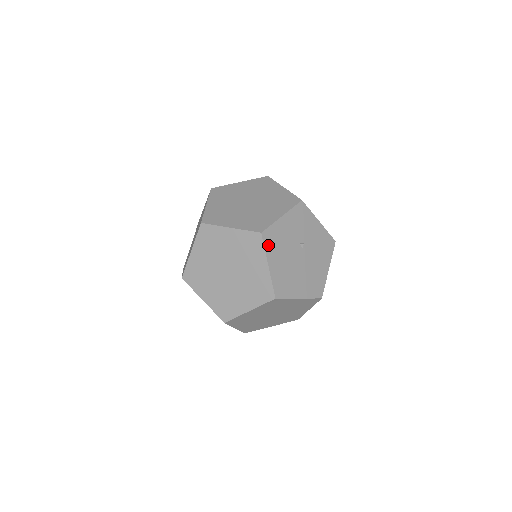
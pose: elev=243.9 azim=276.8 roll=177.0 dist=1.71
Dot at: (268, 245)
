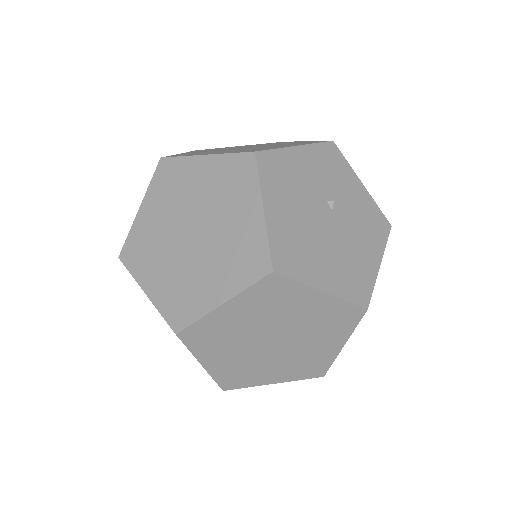
Dot at: (266, 176)
